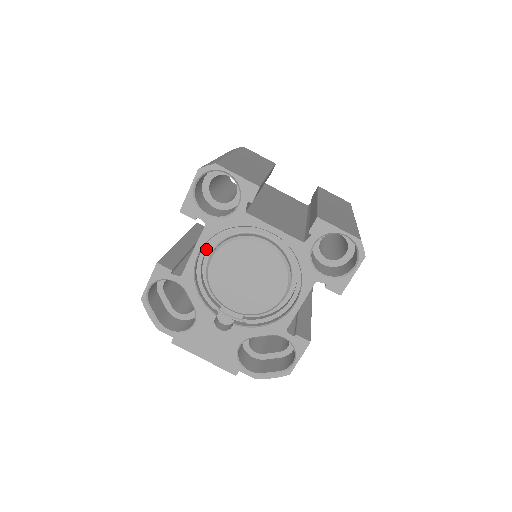
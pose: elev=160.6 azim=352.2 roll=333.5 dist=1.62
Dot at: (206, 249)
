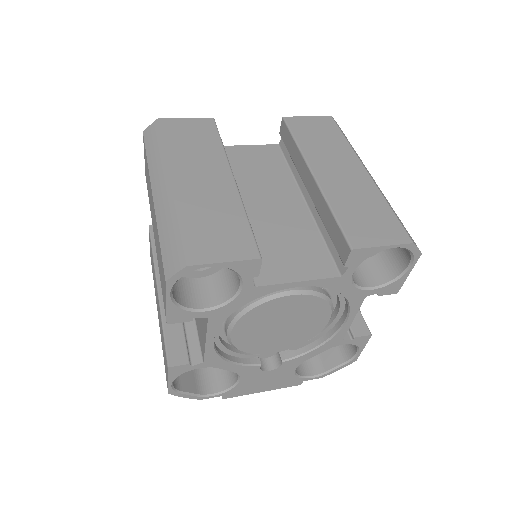
Dot at: occluded
